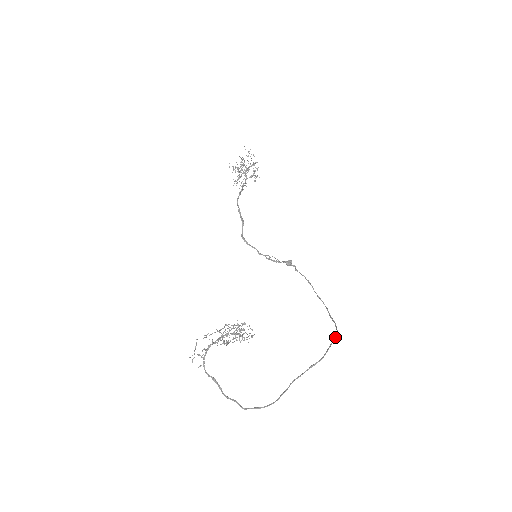
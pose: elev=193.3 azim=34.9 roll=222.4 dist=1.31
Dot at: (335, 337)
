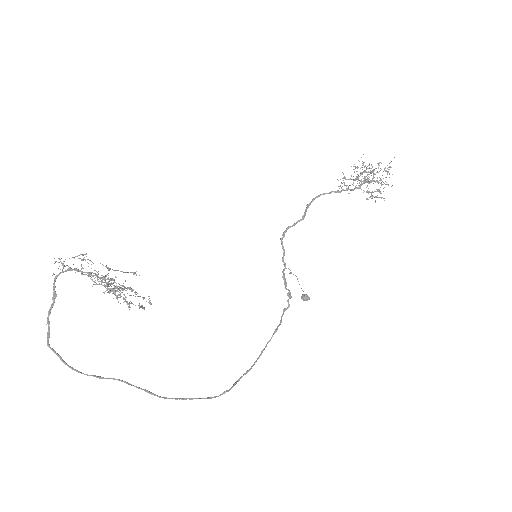
Dot at: (204, 398)
